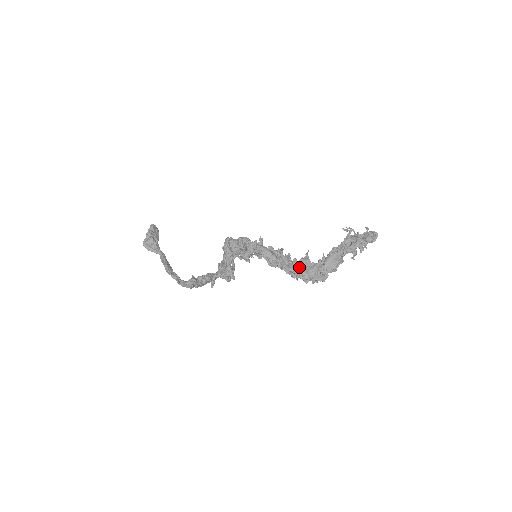
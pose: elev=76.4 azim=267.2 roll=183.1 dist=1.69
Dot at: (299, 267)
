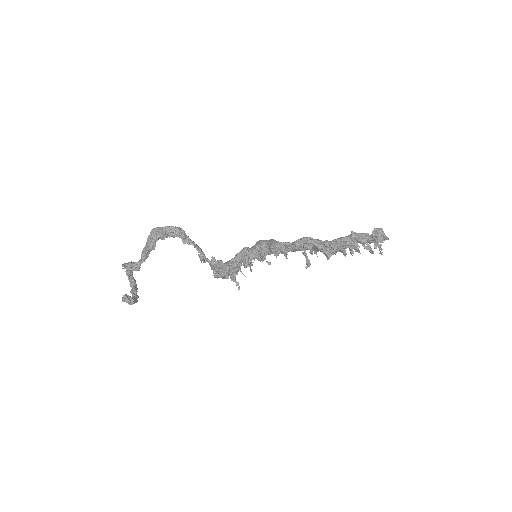
Dot at: occluded
